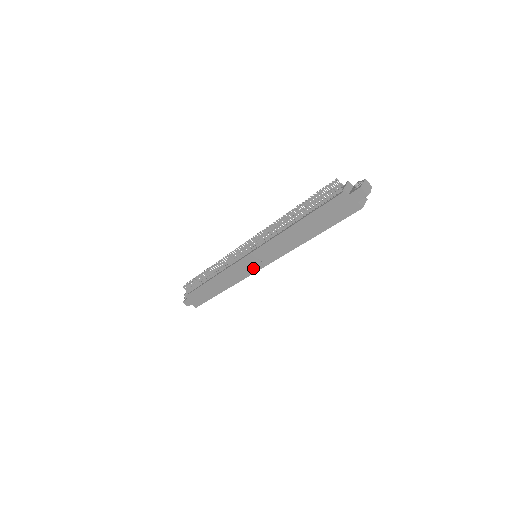
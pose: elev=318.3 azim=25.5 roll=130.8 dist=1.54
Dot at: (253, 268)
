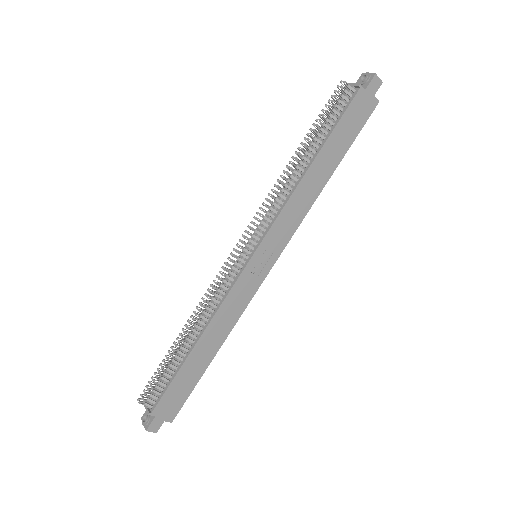
Dot at: (261, 274)
